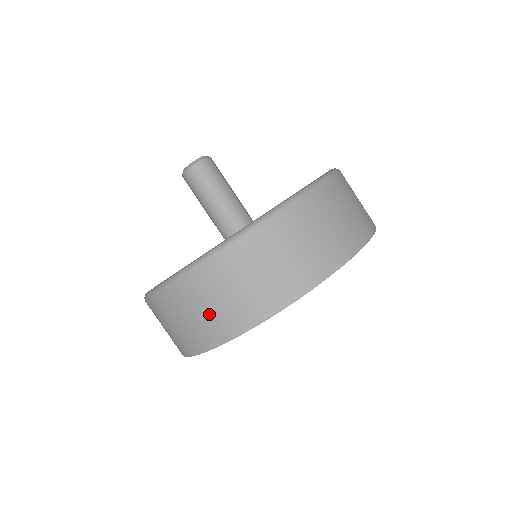
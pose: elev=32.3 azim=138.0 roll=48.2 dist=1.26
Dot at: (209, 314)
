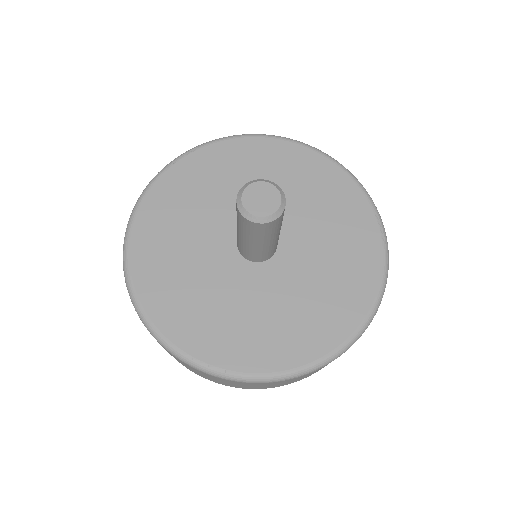
Dot at: (282, 384)
